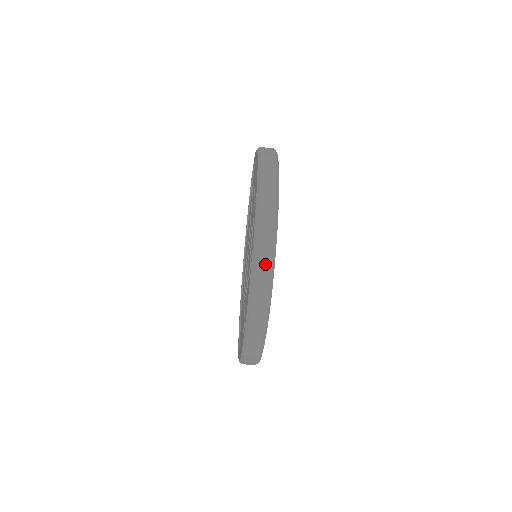
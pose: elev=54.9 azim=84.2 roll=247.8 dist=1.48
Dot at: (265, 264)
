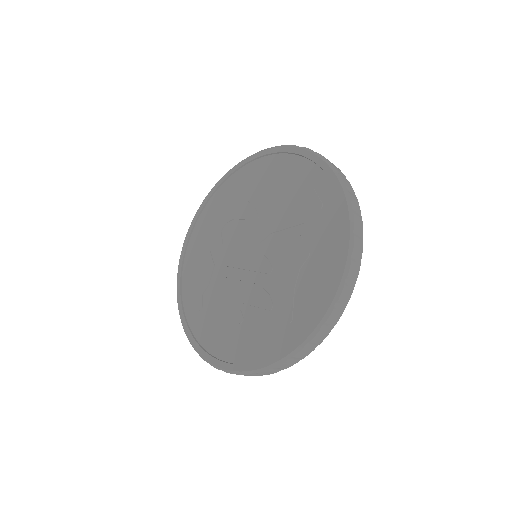
Dot at: occluded
